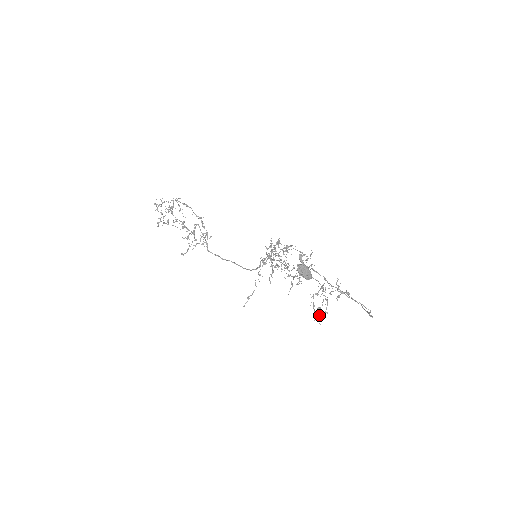
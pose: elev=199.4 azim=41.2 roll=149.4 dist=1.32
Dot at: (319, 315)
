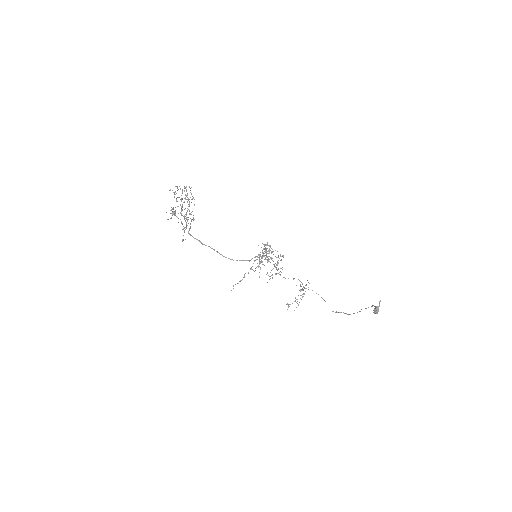
Dot at: (289, 304)
